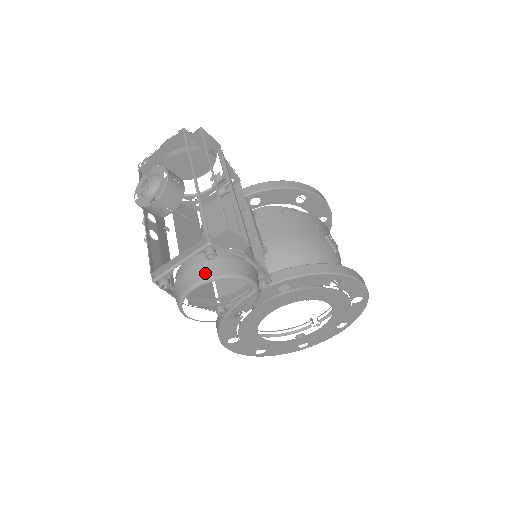
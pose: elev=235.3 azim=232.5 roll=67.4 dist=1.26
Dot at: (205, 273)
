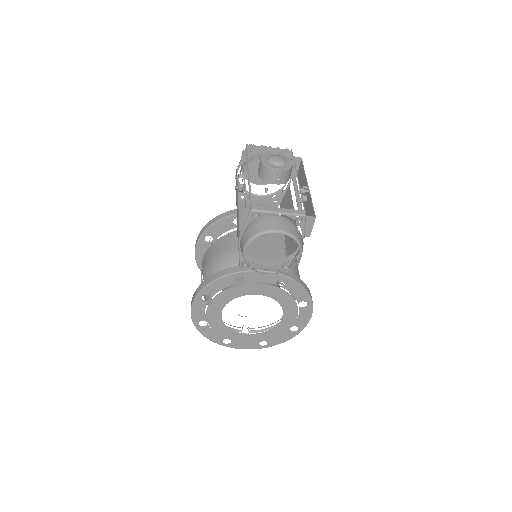
Dot at: (289, 229)
